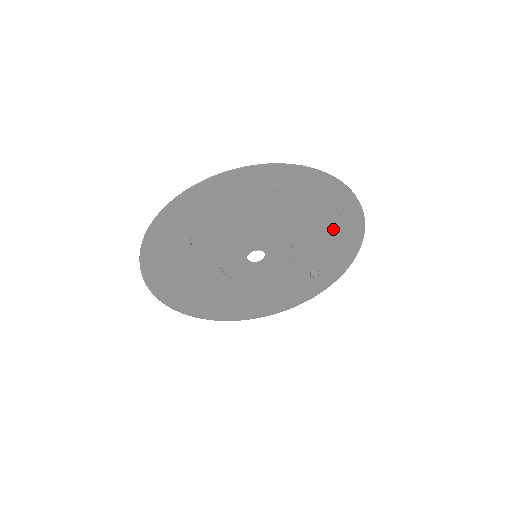
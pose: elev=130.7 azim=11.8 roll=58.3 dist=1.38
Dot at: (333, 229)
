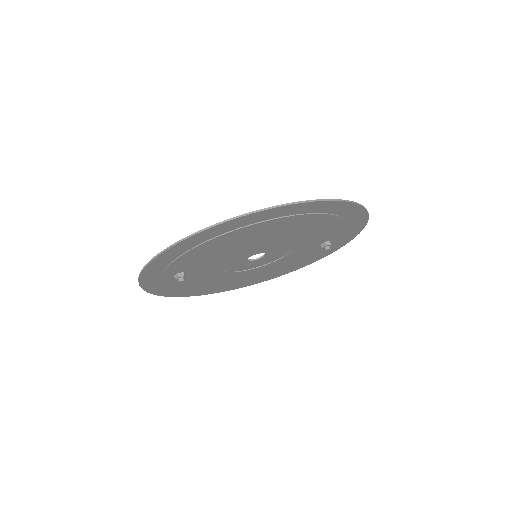
Dot at: (327, 222)
